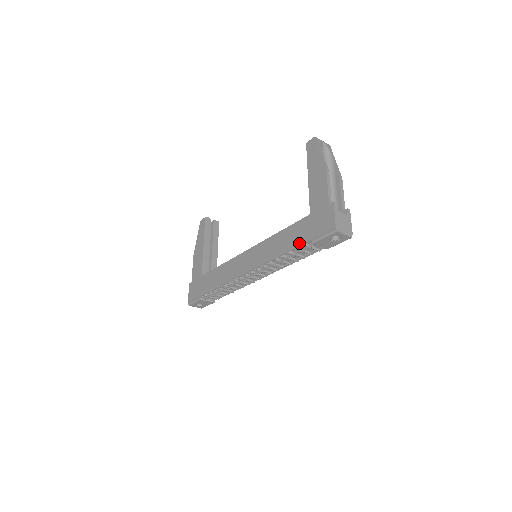
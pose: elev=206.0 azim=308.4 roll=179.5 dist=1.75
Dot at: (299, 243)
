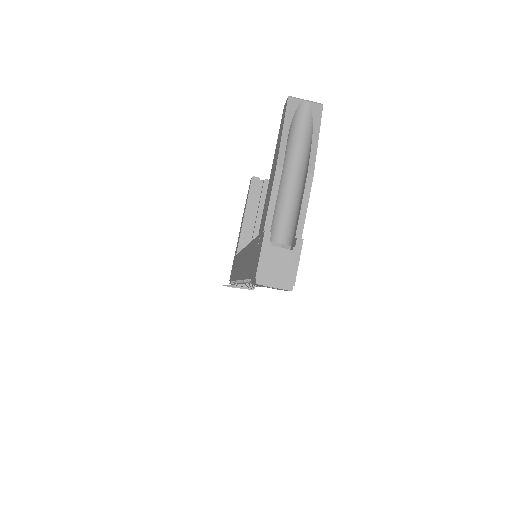
Dot at: (247, 274)
